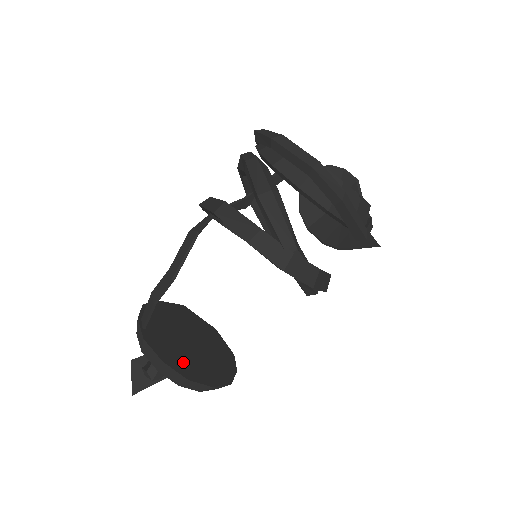
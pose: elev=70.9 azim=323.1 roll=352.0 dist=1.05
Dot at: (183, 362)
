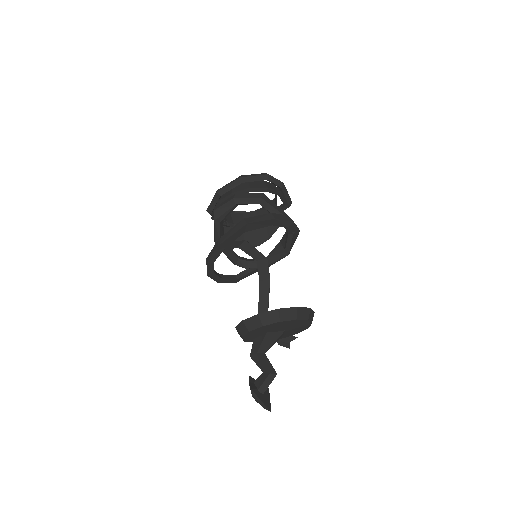
Dot at: occluded
